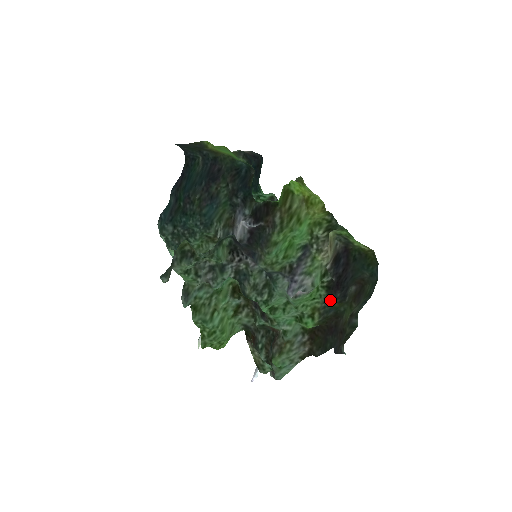
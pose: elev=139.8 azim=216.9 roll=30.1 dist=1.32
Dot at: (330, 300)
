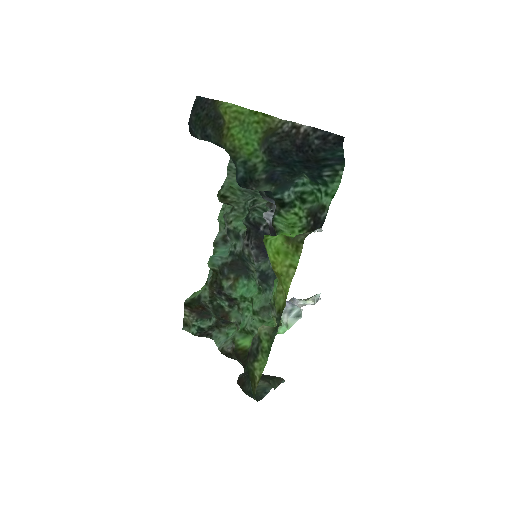
Dot at: occluded
